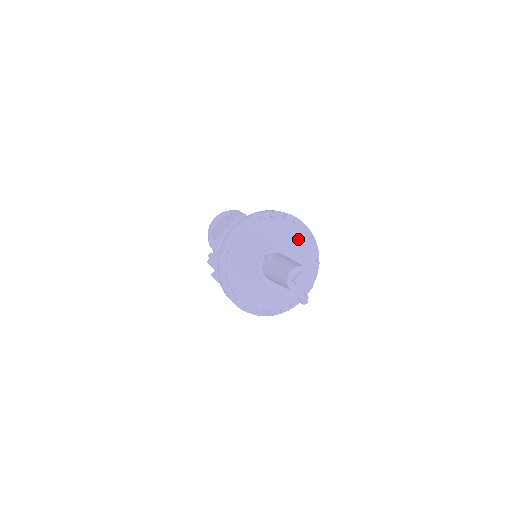
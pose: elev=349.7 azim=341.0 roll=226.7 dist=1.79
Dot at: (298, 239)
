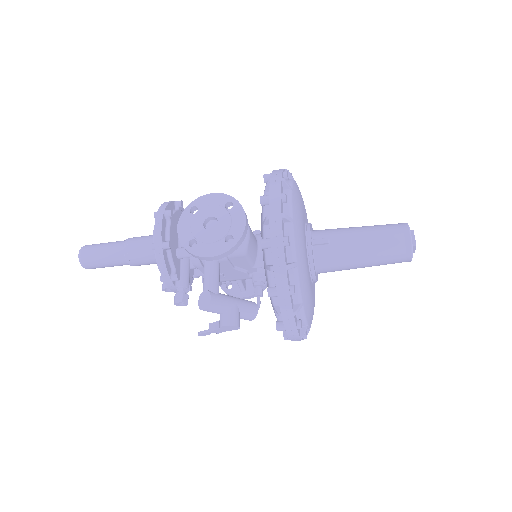
Dot at: occluded
